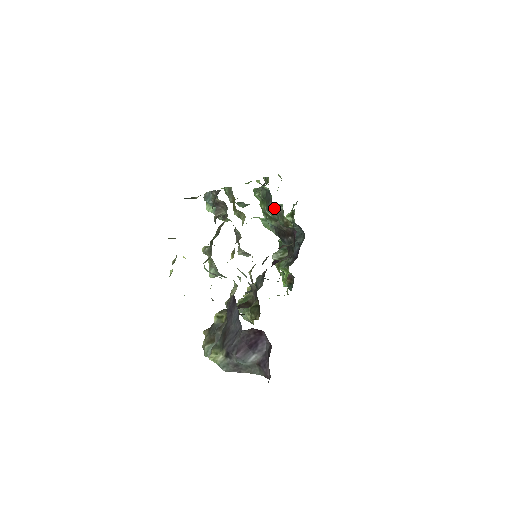
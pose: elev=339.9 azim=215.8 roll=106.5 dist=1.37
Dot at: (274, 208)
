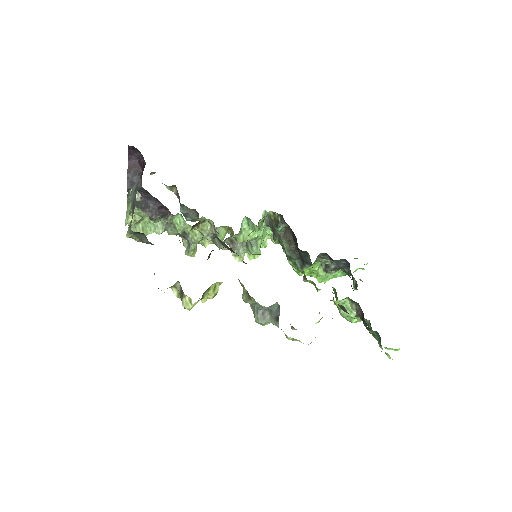
Dot at: (270, 226)
